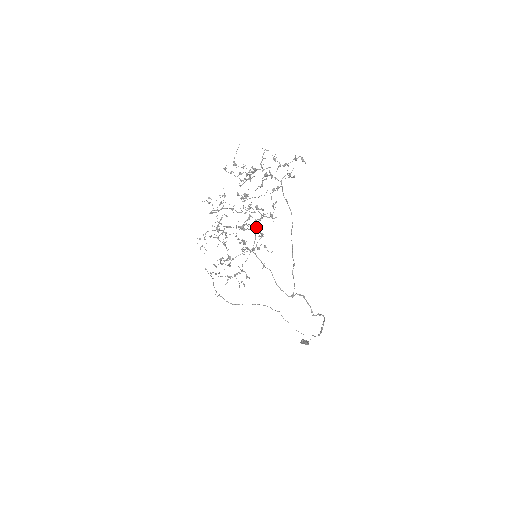
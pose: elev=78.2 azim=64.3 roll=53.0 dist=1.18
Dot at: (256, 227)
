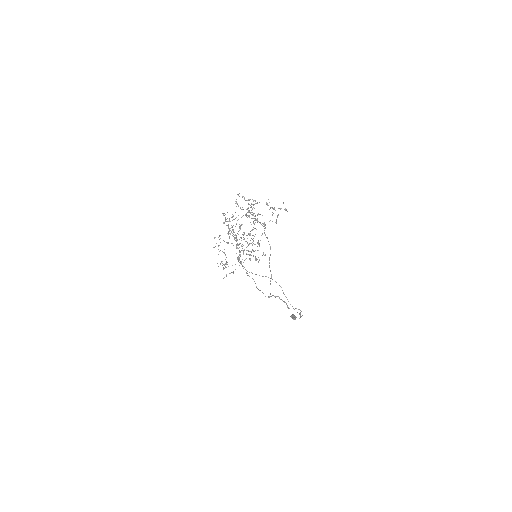
Dot at: (243, 251)
